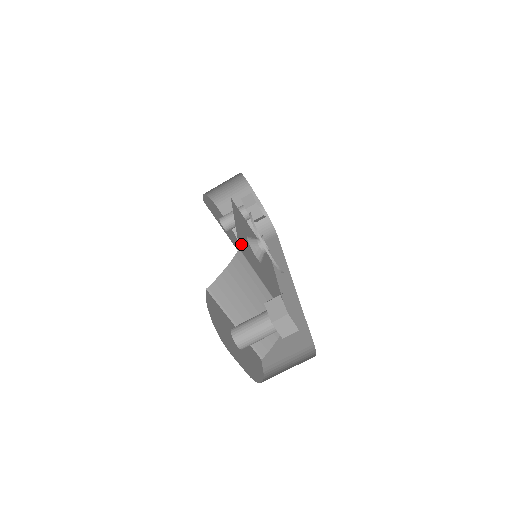
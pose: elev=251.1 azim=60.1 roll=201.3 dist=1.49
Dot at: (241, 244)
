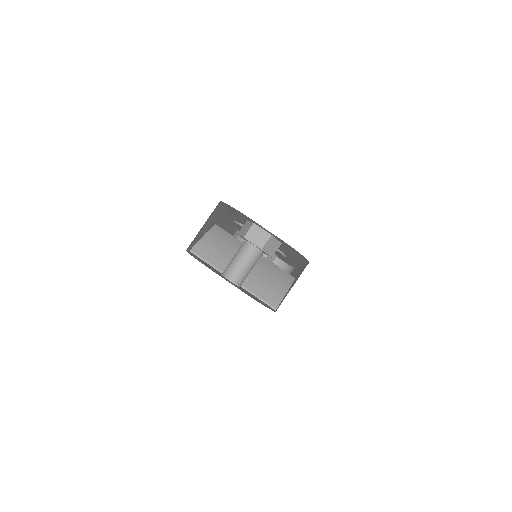
Dot at: occluded
